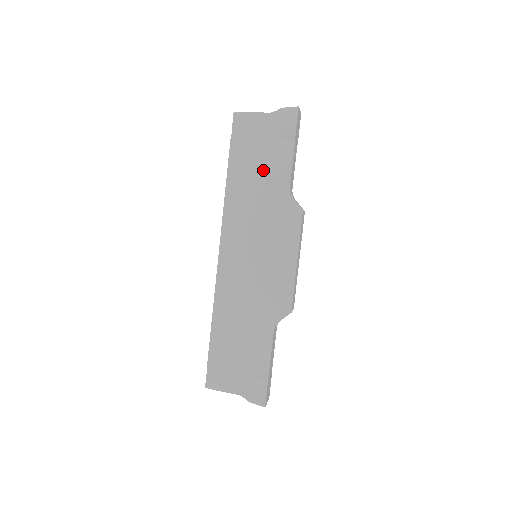
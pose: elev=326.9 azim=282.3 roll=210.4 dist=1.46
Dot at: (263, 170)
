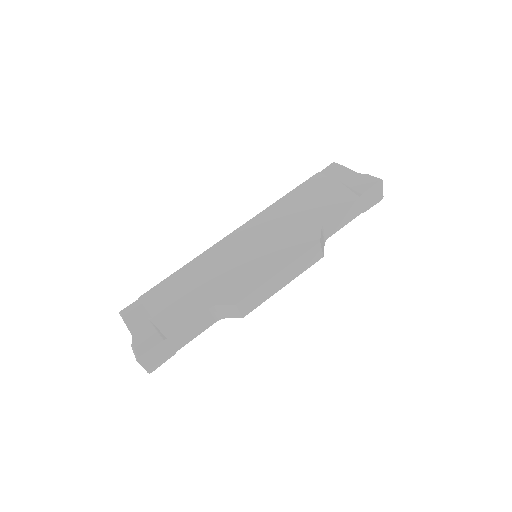
Dot at: (318, 202)
